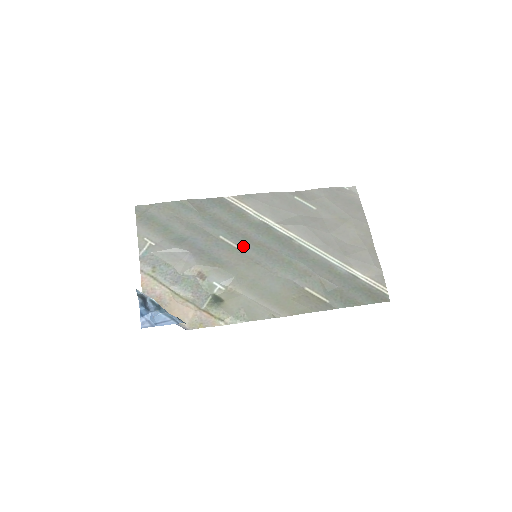
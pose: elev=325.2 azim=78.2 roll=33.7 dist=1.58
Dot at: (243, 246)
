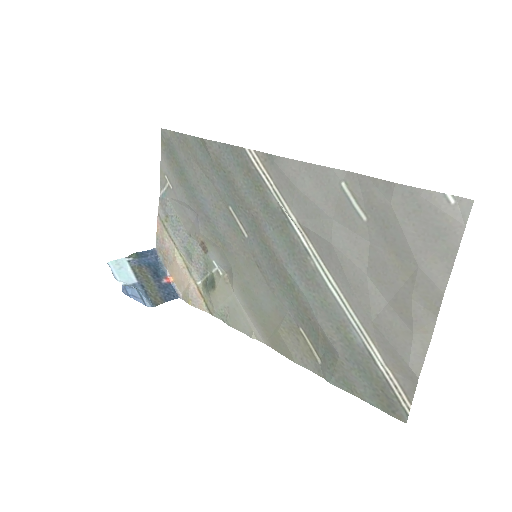
Dot at: (249, 233)
